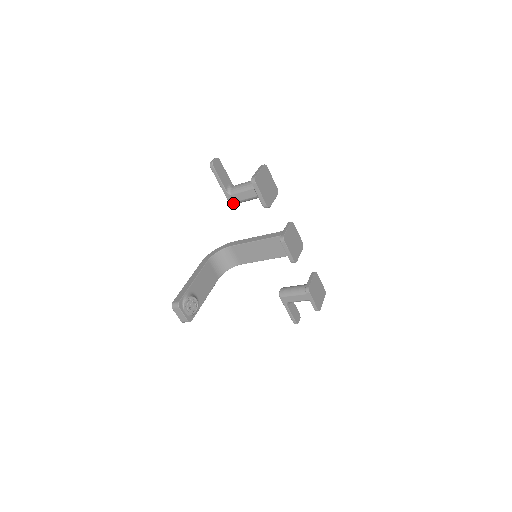
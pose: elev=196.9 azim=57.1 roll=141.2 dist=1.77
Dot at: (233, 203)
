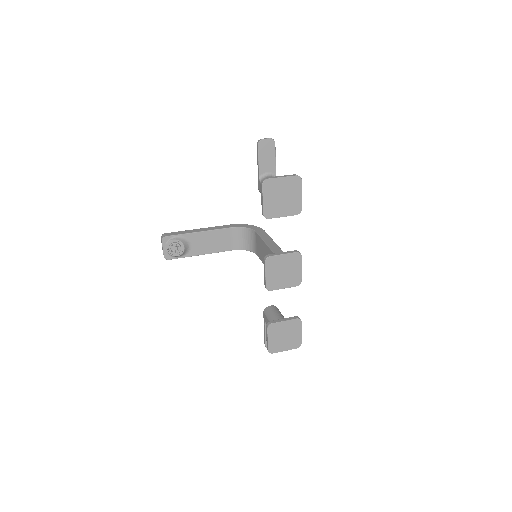
Dot at: occluded
